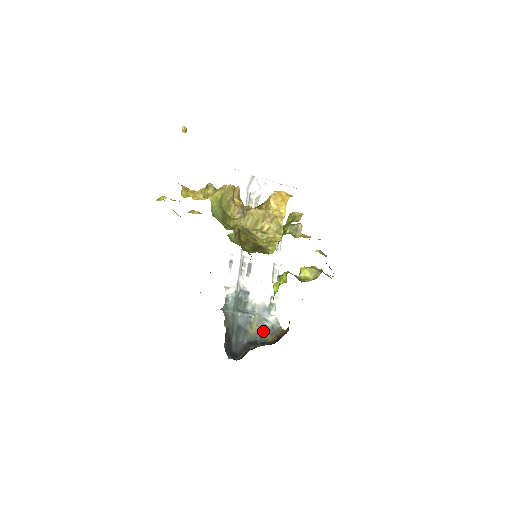
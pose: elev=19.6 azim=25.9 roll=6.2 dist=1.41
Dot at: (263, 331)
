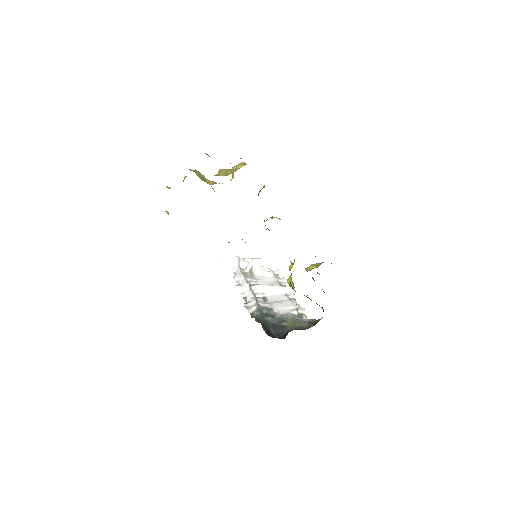
Dot at: (301, 325)
